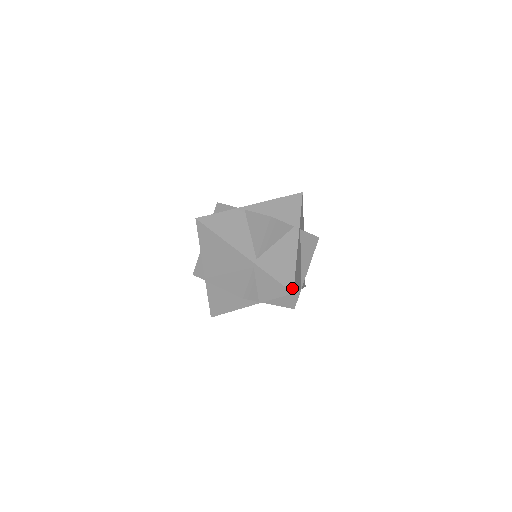
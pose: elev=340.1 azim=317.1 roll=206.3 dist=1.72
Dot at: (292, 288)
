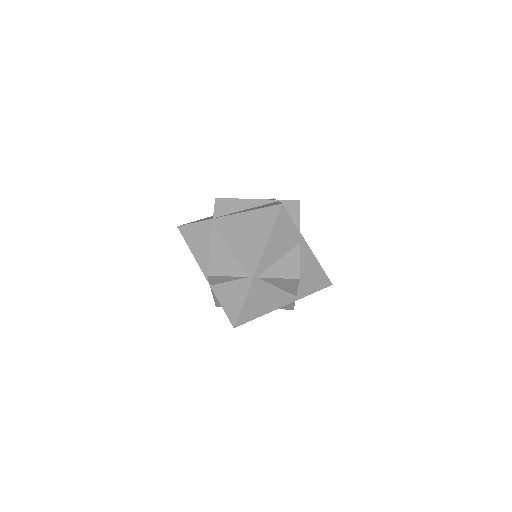
Dot at: (330, 283)
